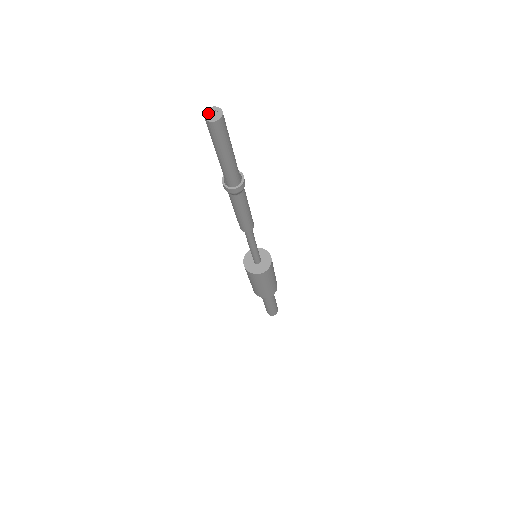
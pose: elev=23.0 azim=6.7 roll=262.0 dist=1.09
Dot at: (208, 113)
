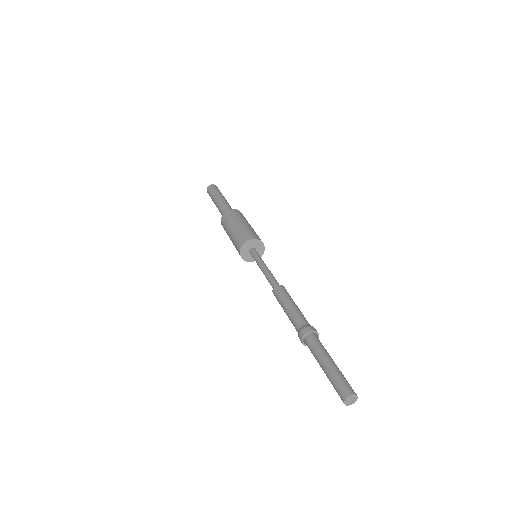
Dot at: (348, 400)
